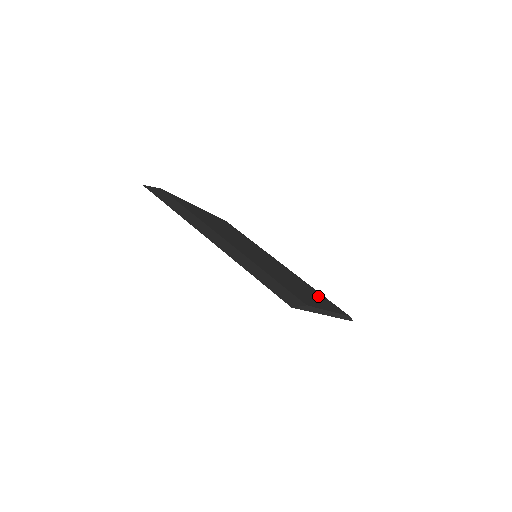
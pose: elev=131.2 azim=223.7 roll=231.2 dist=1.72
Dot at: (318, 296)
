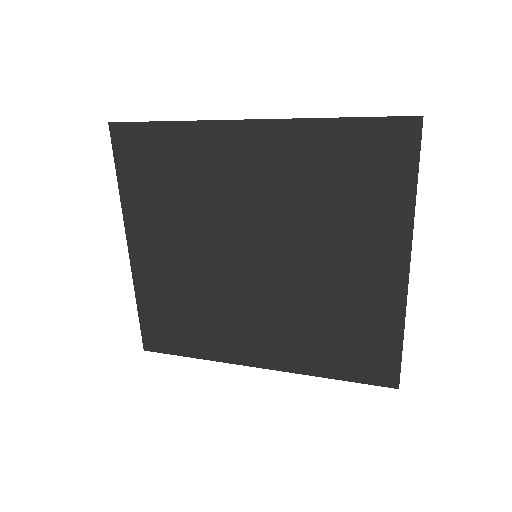
Dot at: occluded
